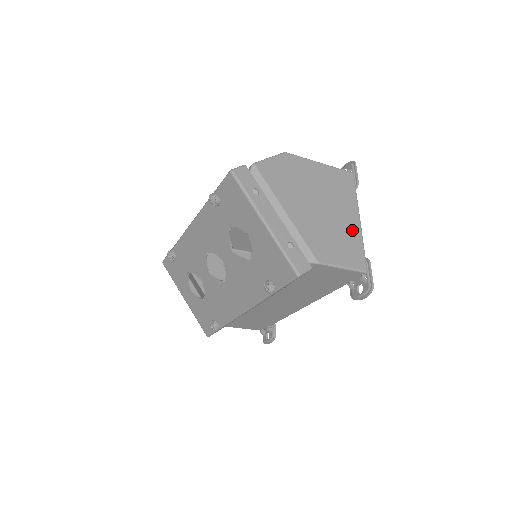
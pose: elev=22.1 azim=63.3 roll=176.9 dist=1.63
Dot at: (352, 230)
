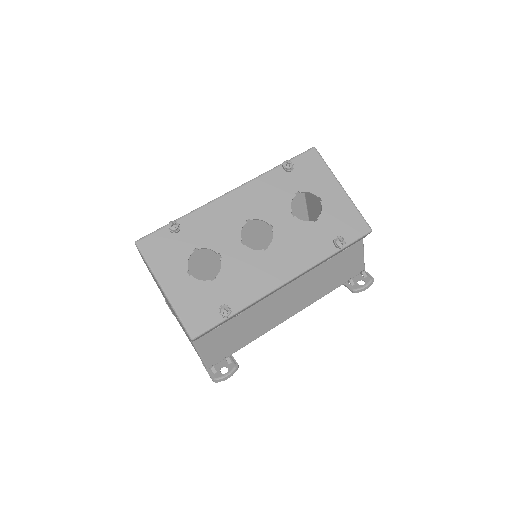
Dot at: occluded
